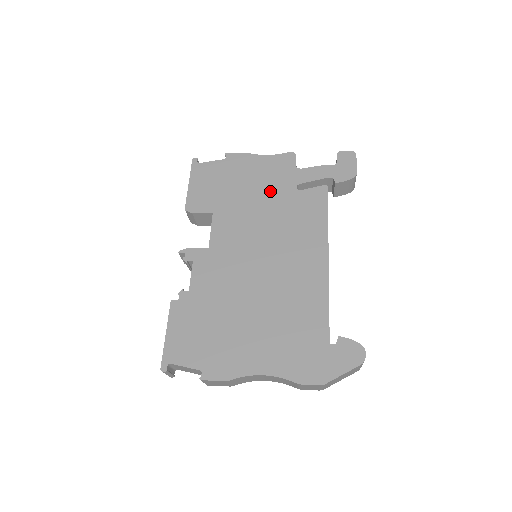
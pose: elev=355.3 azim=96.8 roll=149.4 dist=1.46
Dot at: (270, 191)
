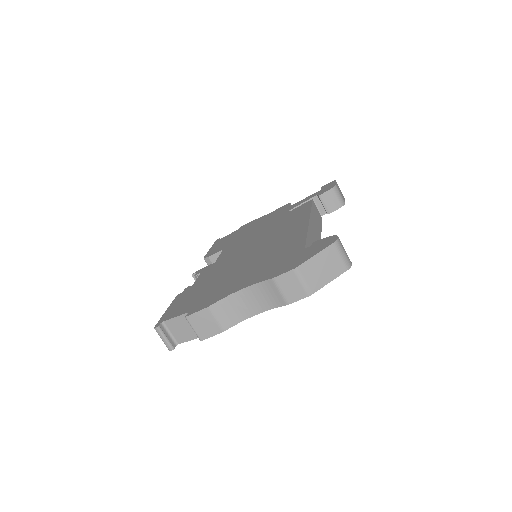
Dot at: (268, 222)
